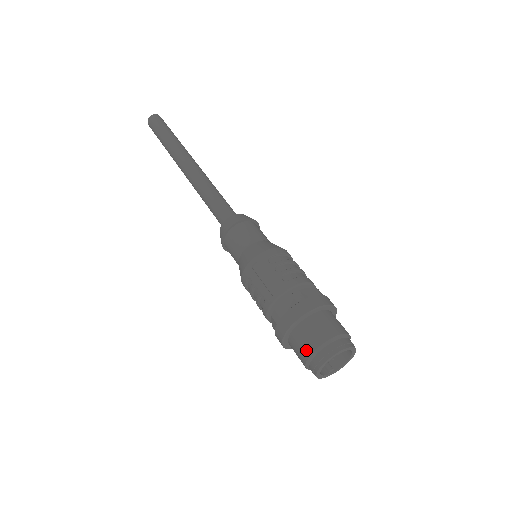
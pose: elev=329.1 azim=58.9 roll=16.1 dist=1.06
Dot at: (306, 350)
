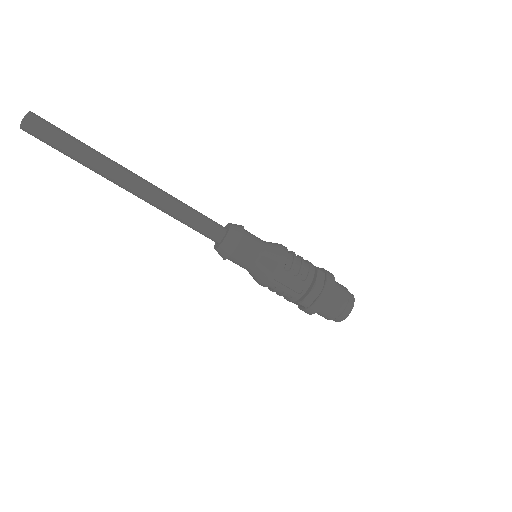
Dot at: (332, 316)
